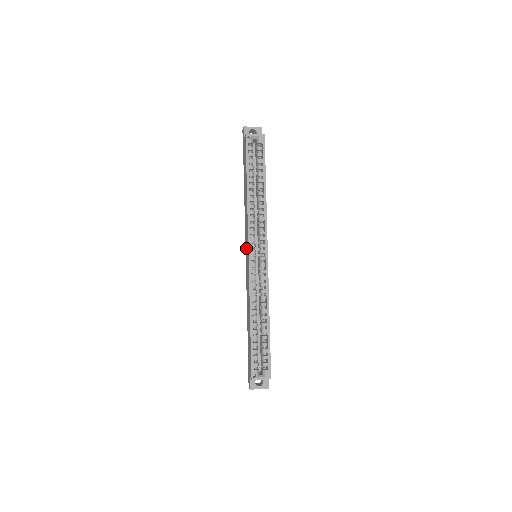
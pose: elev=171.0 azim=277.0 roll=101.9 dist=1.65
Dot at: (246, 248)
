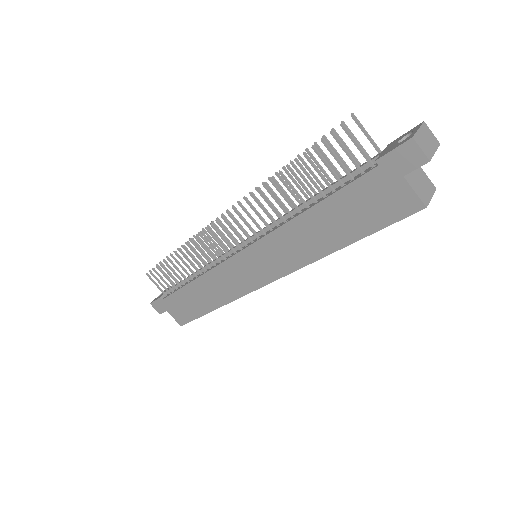
Dot at: (256, 260)
